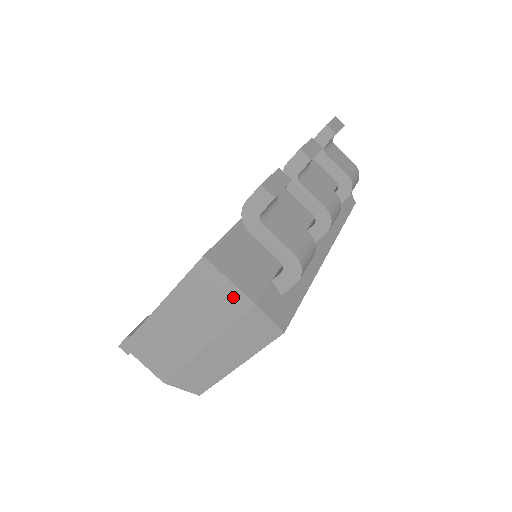
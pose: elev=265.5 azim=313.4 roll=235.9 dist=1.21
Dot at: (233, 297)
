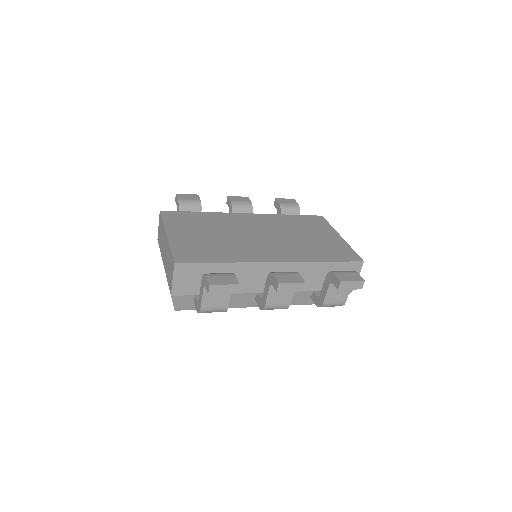
Dot at: (171, 282)
